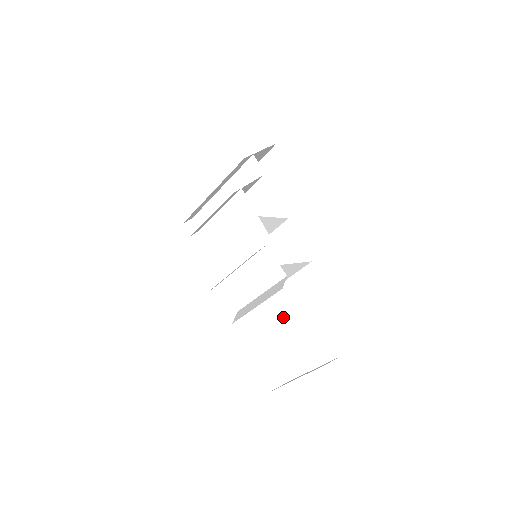
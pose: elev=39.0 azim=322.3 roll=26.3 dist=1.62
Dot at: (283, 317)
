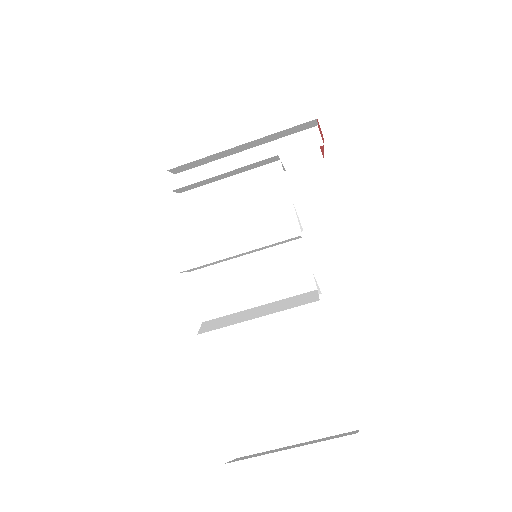
Dot at: (245, 359)
